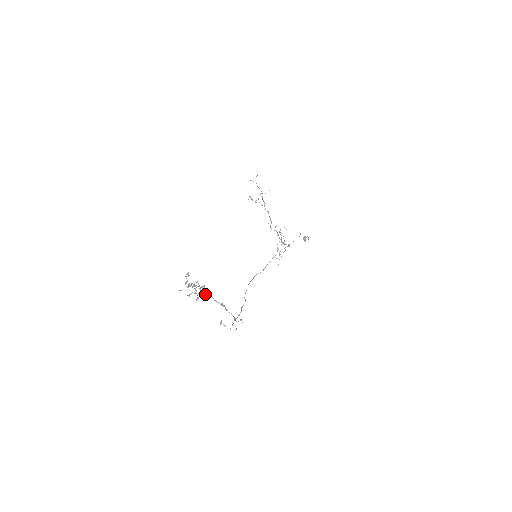
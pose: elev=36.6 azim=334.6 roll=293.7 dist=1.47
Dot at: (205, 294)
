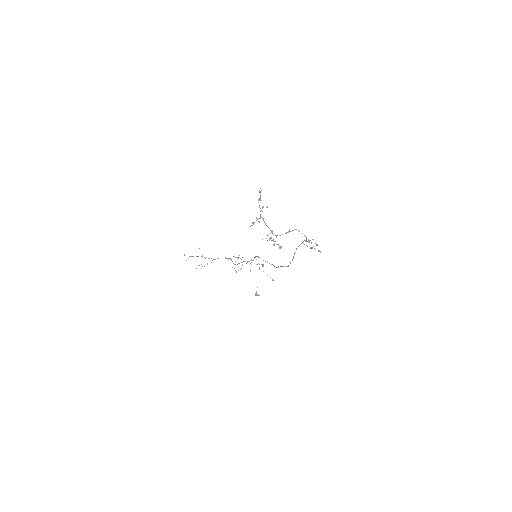
Dot at: (276, 237)
